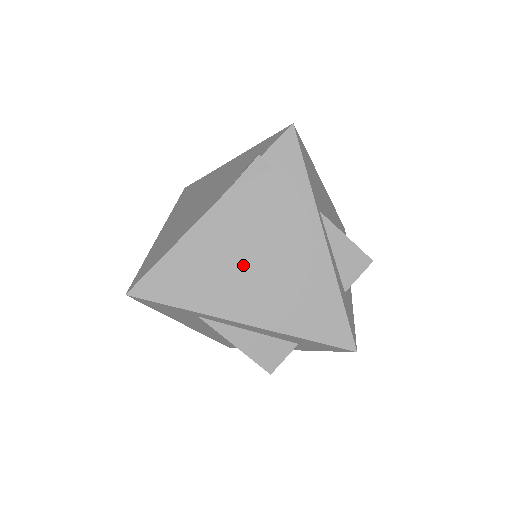
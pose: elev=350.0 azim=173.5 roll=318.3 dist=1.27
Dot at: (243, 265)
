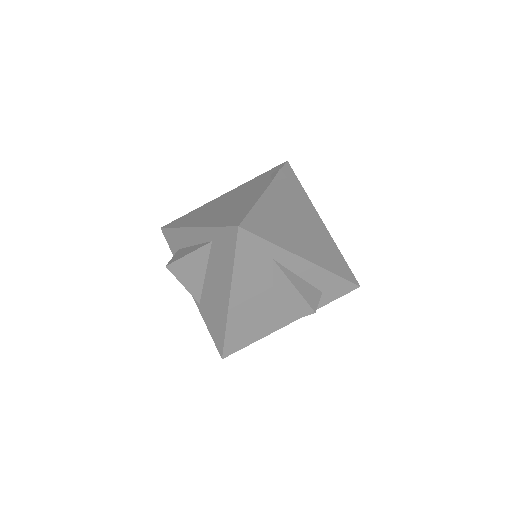
Dot at: (293, 225)
